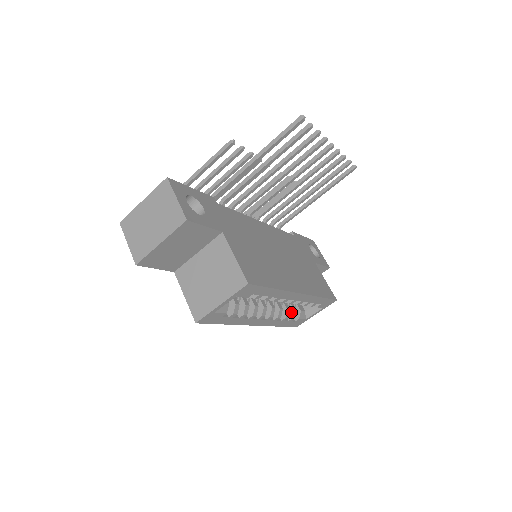
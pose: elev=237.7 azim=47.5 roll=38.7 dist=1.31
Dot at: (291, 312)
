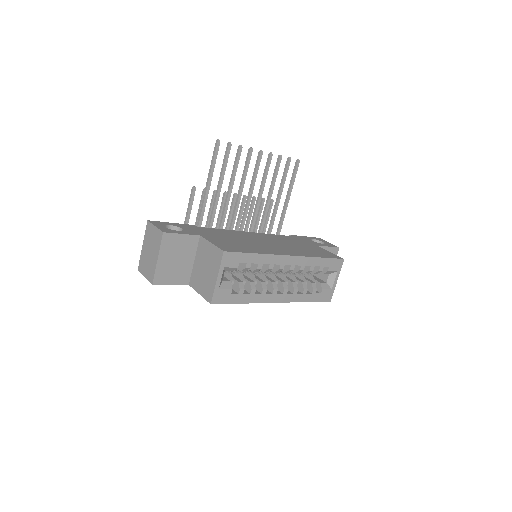
Dot at: (310, 285)
